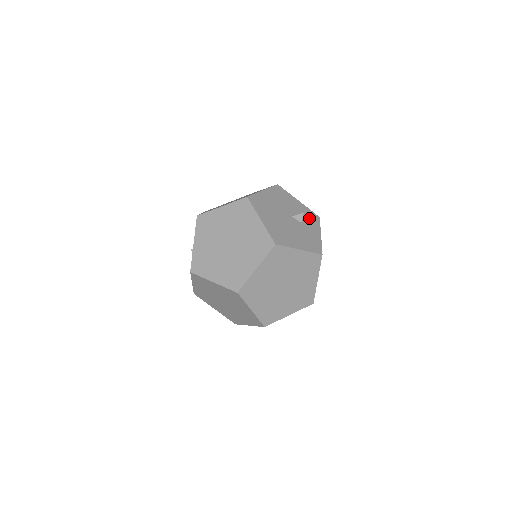
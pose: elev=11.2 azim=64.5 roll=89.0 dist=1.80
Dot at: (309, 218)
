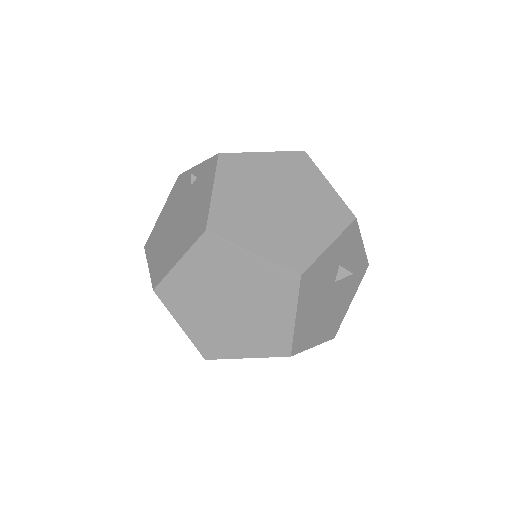
Dot at: occluded
